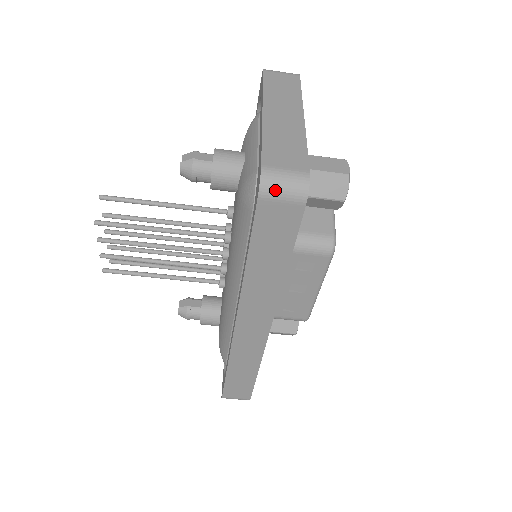
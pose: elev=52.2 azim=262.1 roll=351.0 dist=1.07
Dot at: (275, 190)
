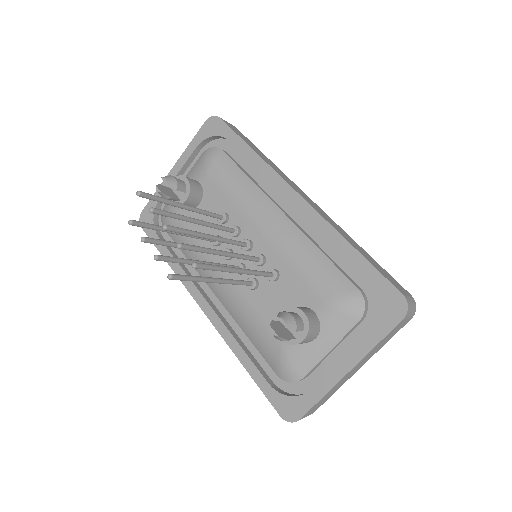
Dot at: occluded
